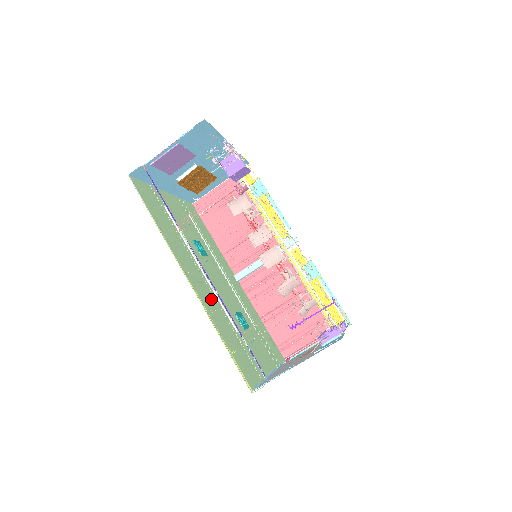
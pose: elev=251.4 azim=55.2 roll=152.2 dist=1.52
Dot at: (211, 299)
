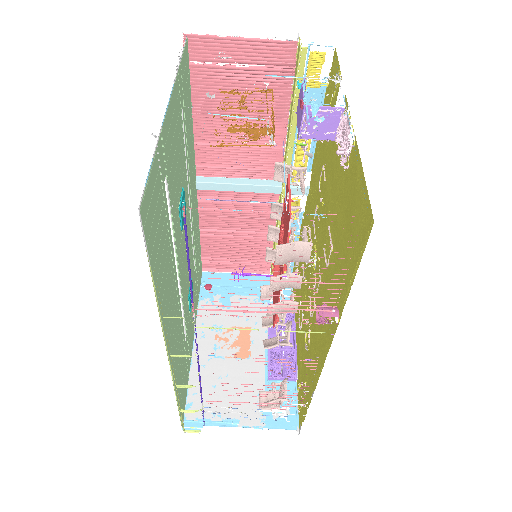
Dot at: (178, 333)
